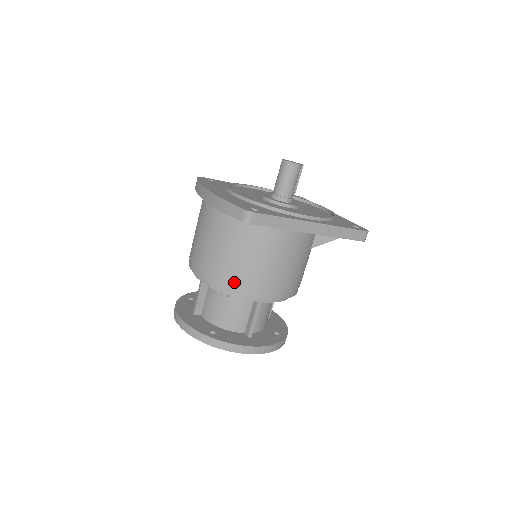
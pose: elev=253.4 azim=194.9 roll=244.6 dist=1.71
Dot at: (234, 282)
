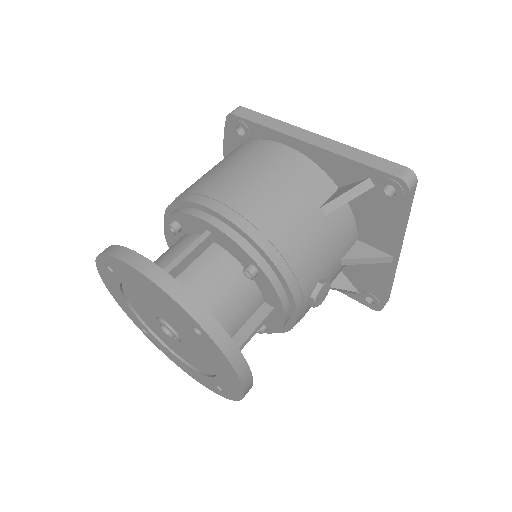
Dot at: (187, 191)
